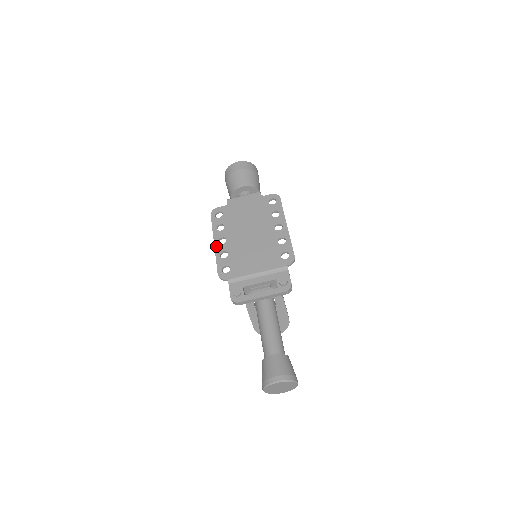
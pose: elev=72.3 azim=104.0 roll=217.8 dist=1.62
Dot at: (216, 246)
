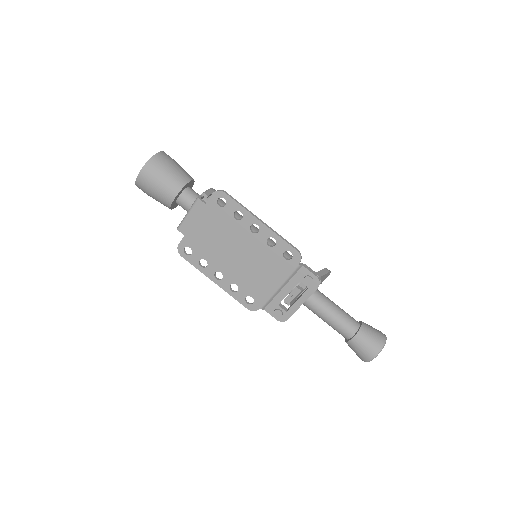
Dot at: (219, 285)
